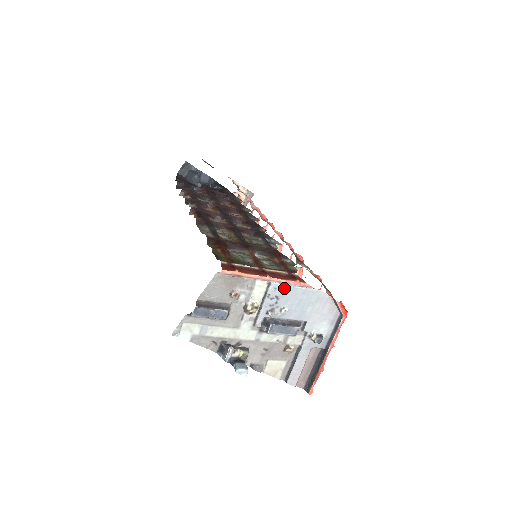
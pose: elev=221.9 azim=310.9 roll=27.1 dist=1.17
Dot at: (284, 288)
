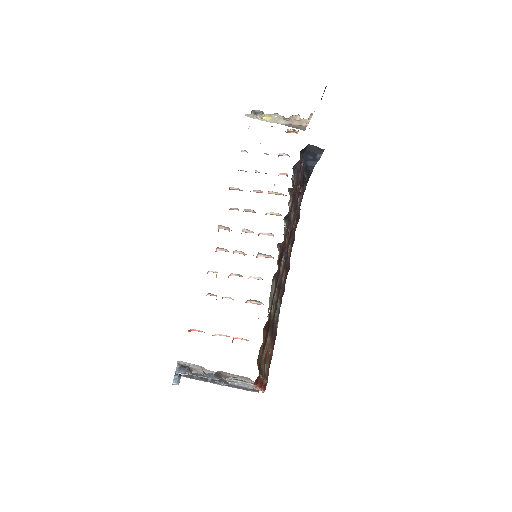
Dot at: occluded
